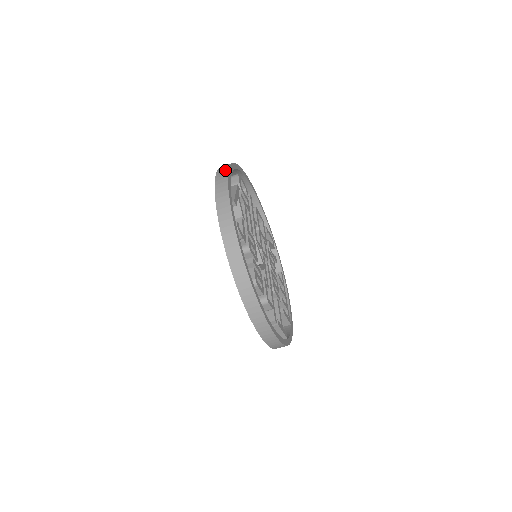
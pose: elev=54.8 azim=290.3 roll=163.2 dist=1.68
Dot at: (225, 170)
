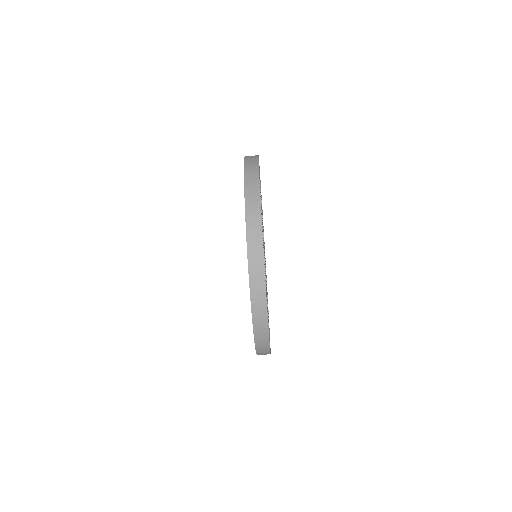
Dot at: (257, 210)
